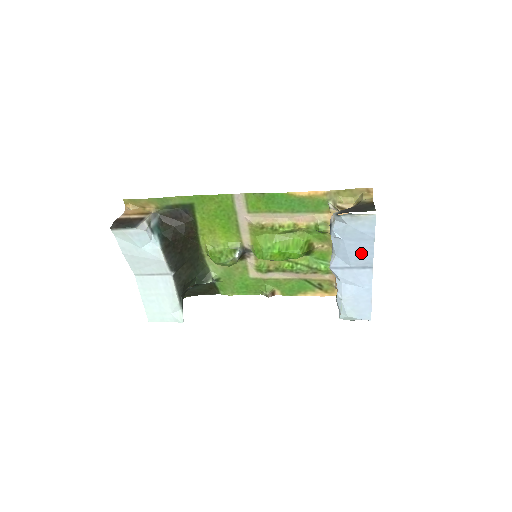
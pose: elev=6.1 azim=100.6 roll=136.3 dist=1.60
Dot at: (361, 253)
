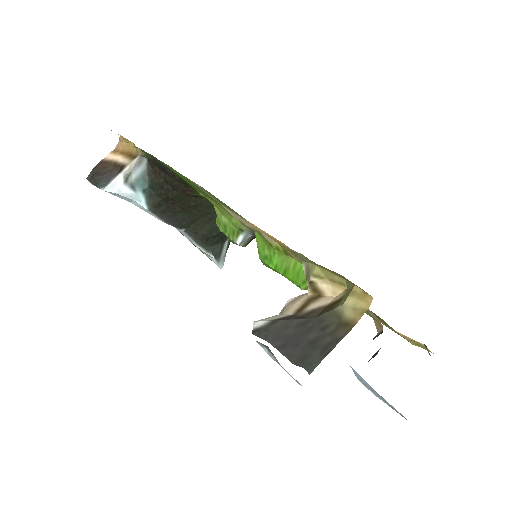
Dot at: occluded
